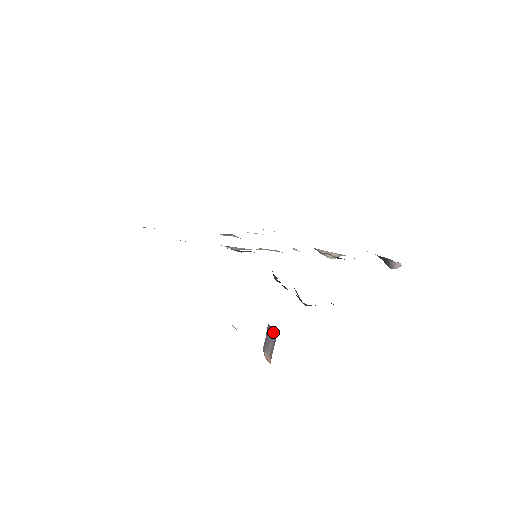
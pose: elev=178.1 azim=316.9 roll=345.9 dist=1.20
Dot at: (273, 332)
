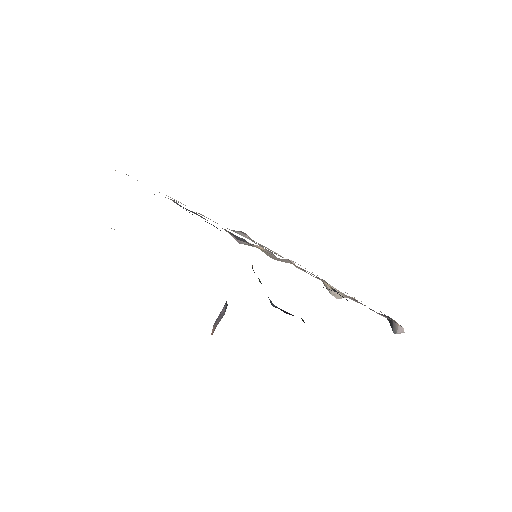
Dot at: (226, 308)
